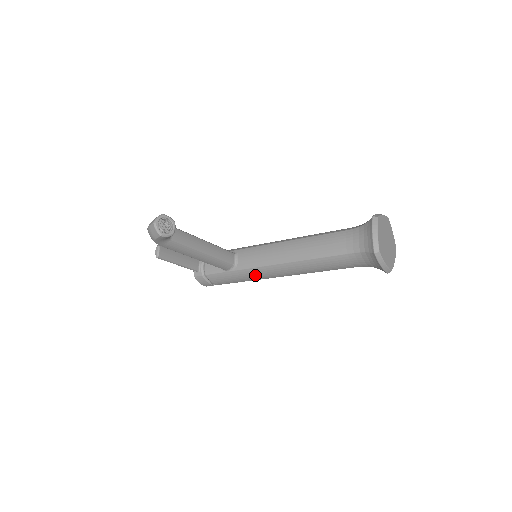
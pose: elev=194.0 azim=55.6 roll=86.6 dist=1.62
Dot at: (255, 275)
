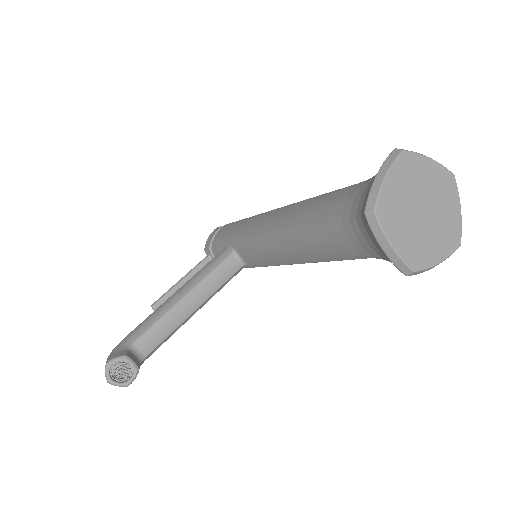
Dot at: occluded
